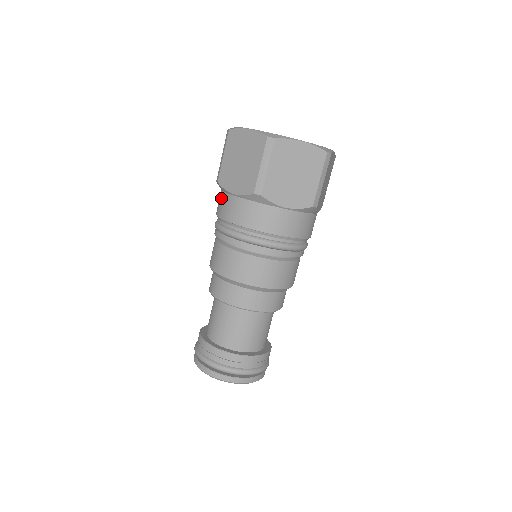
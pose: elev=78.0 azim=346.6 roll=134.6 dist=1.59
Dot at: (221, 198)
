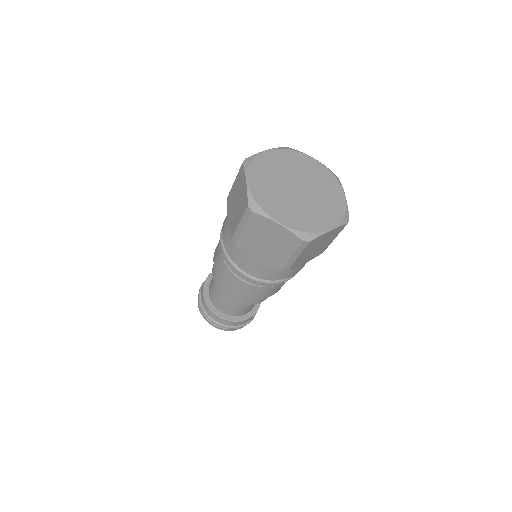
Dot at: (236, 249)
